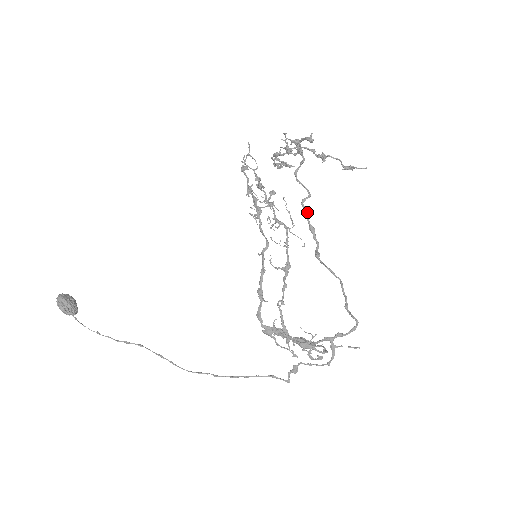
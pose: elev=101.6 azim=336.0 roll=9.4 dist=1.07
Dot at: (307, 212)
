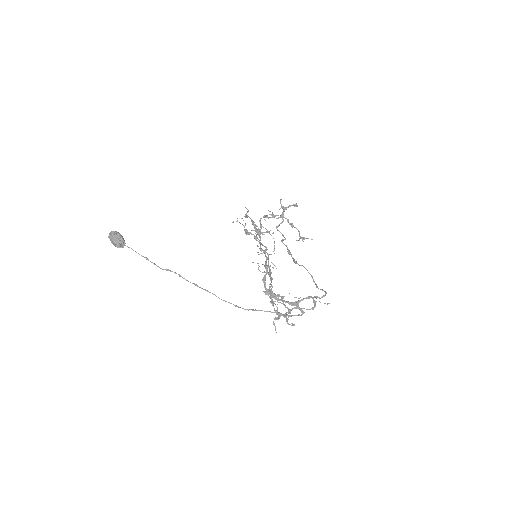
Dot at: (285, 245)
